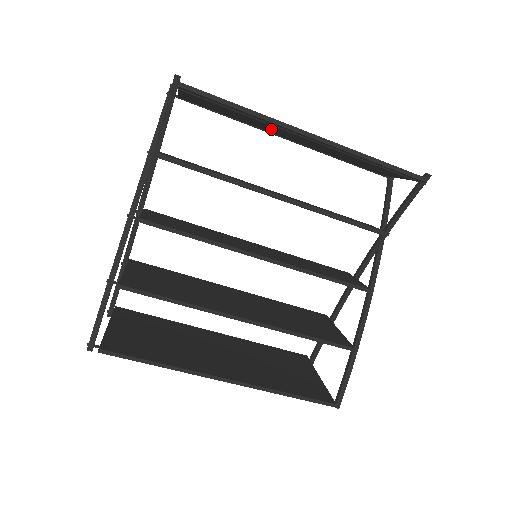
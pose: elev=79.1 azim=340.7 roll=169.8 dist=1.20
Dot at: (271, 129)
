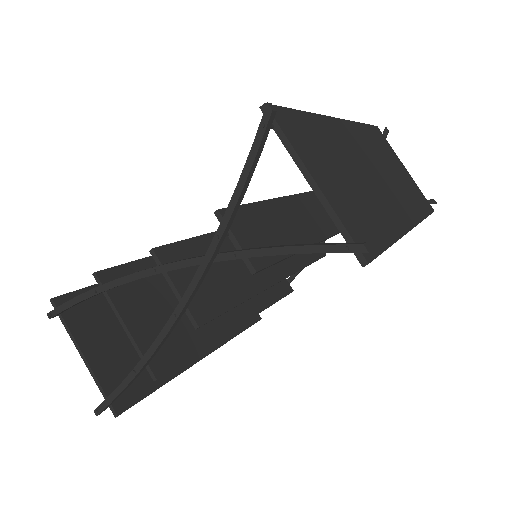
Dot at: occluded
